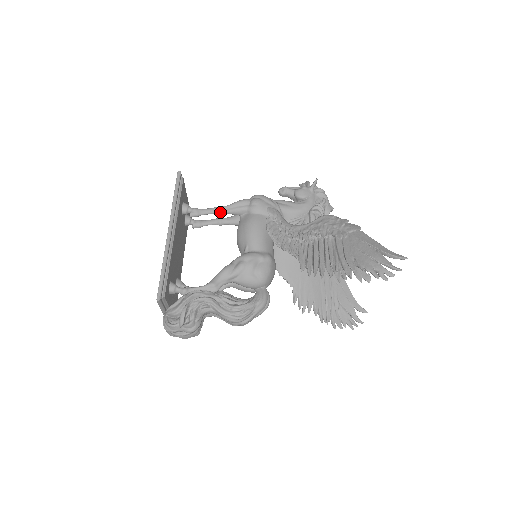
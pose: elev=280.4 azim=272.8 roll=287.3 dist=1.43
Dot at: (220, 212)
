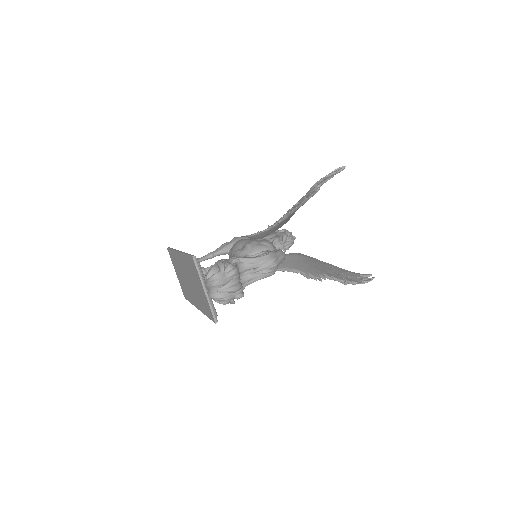
Dot at: (212, 254)
